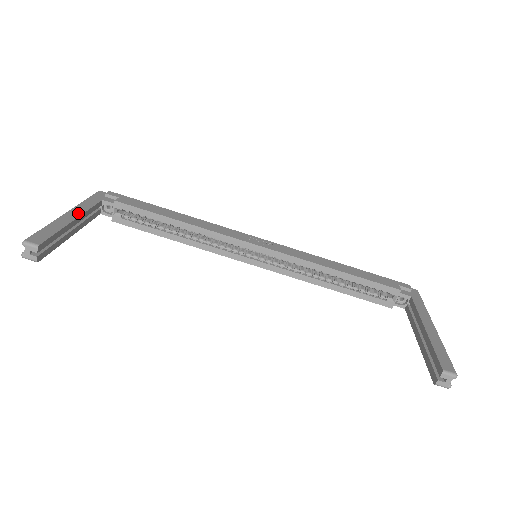
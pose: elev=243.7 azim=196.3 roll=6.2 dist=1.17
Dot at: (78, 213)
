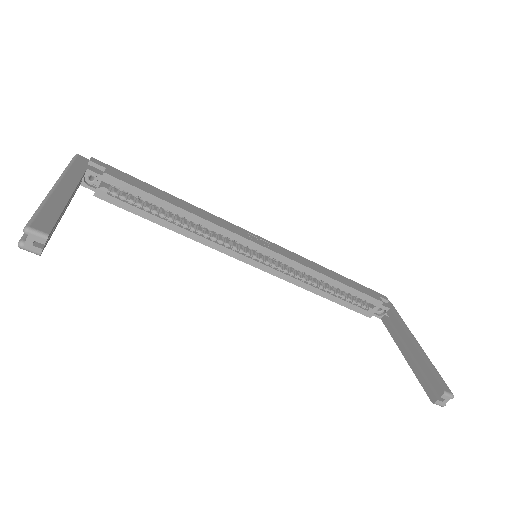
Dot at: (70, 187)
